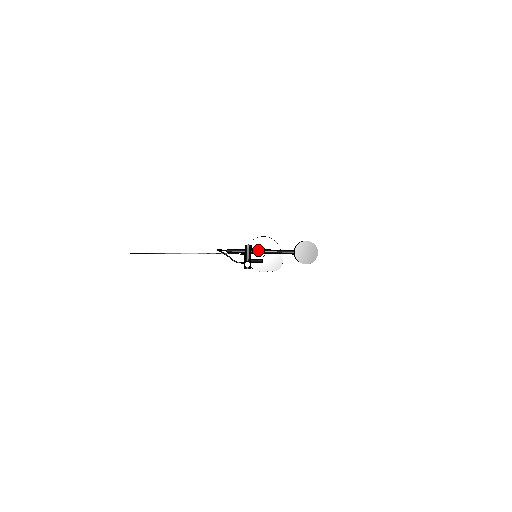
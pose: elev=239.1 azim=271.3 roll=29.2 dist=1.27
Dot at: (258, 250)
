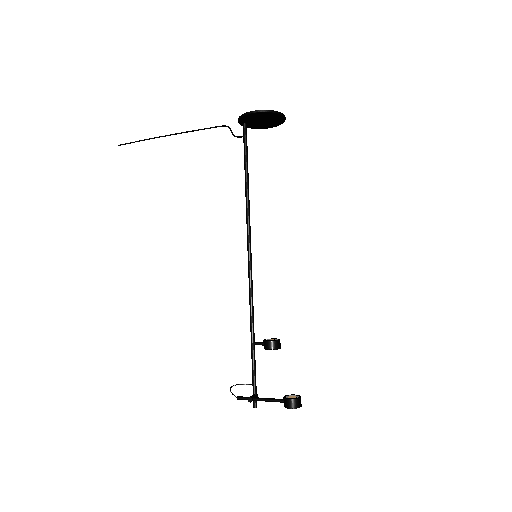
Dot at: occluded
